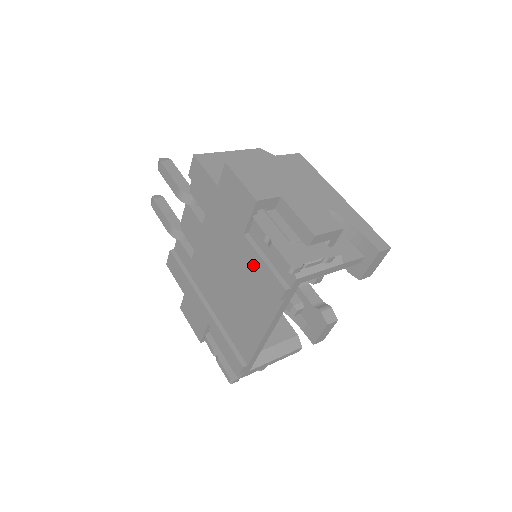
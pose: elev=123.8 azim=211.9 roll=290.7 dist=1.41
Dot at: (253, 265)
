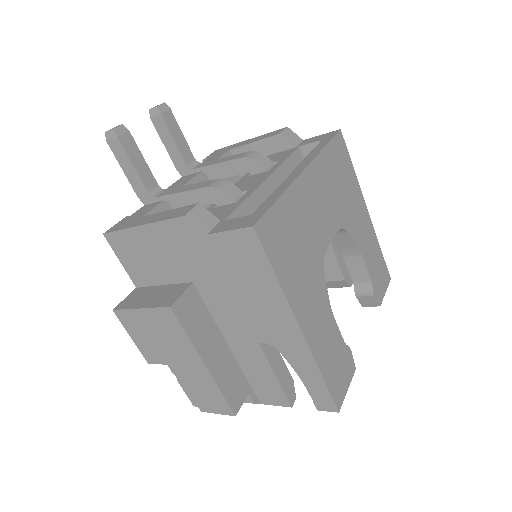
Dot at: occluded
